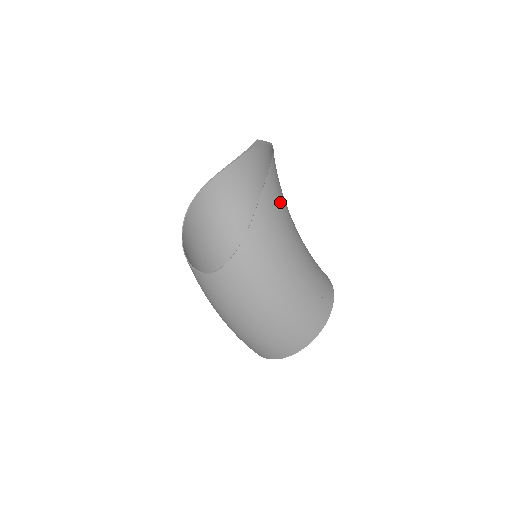
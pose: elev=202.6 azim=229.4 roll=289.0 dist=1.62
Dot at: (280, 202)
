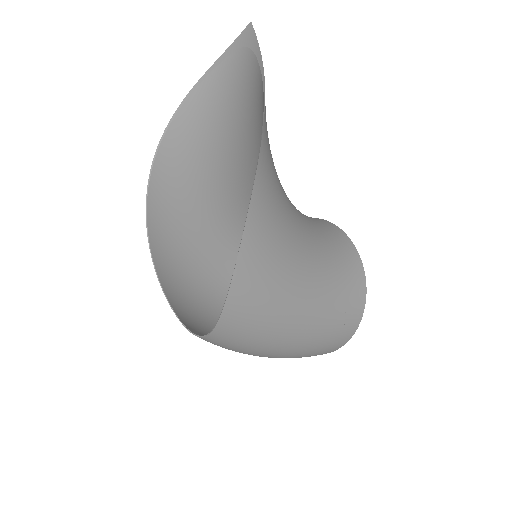
Dot at: (271, 262)
